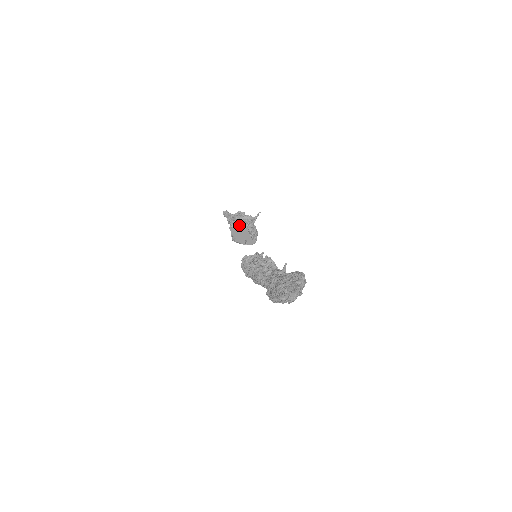
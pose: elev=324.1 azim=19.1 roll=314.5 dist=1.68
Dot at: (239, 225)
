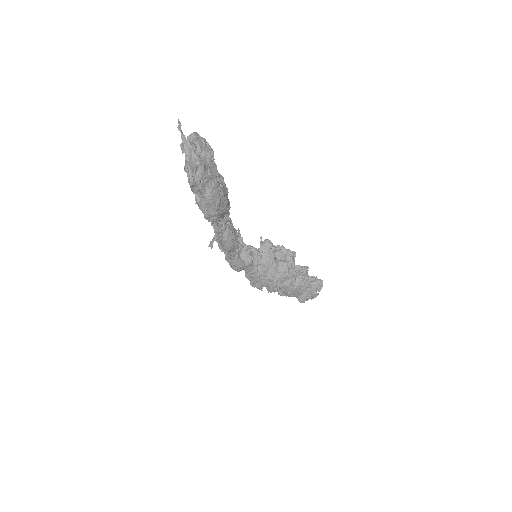
Dot at: occluded
